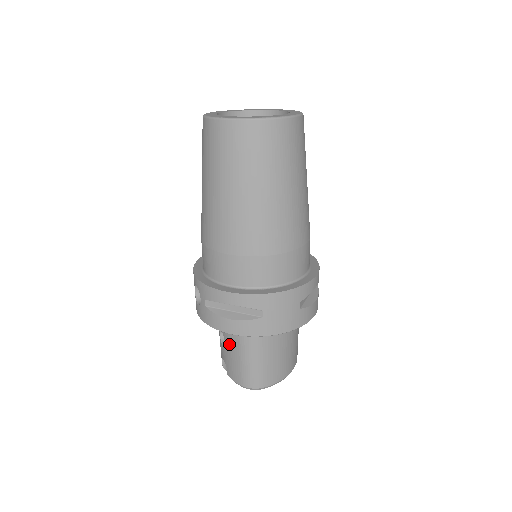
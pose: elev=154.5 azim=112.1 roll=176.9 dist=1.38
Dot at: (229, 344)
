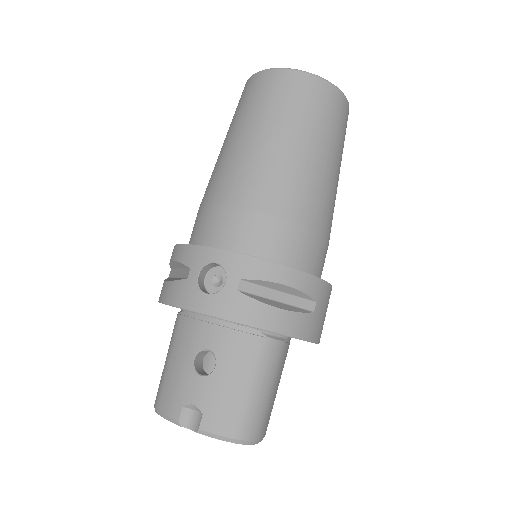
Dot at: (229, 366)
